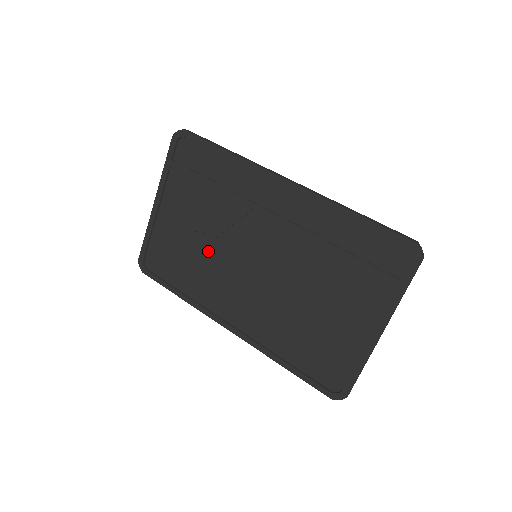
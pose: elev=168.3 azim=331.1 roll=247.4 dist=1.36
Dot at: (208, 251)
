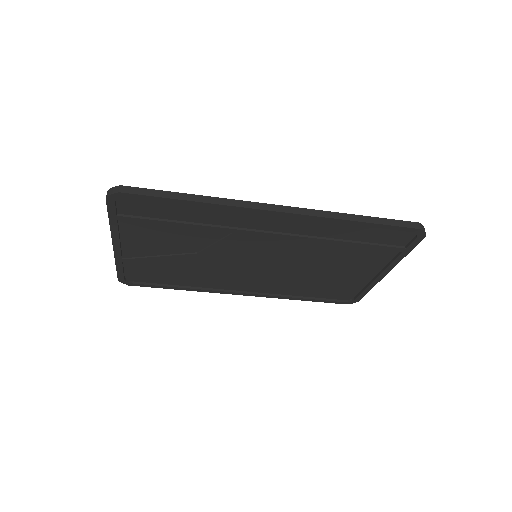
Dot at: (200, 262)
